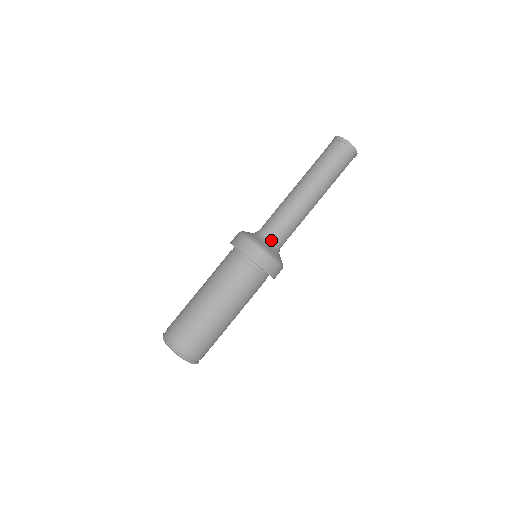
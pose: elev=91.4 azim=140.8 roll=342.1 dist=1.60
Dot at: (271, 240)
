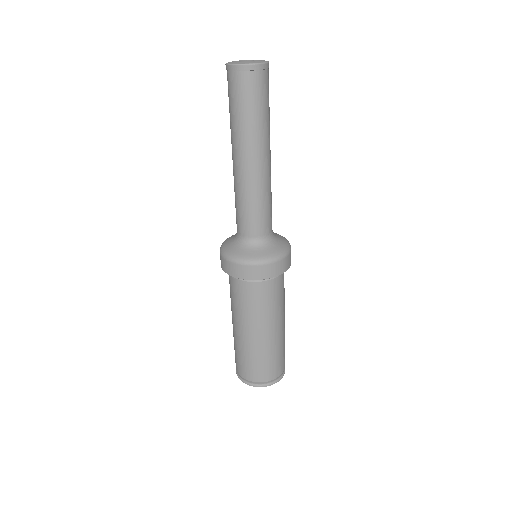
Dot at: (270, 236)
